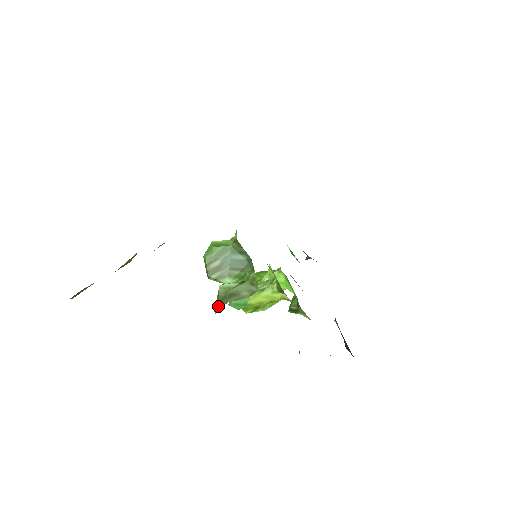
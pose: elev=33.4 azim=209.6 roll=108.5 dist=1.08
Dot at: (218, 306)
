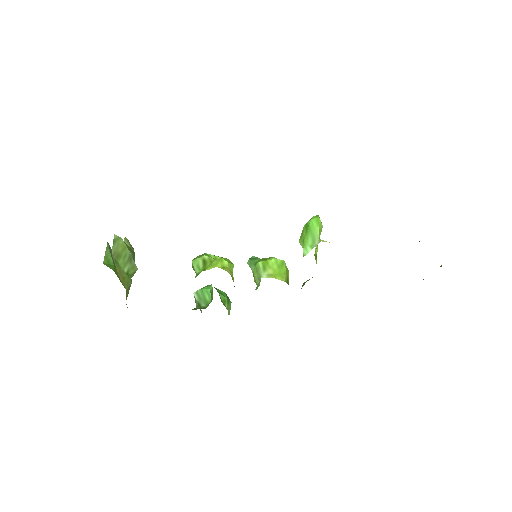
Dot at: occluded
